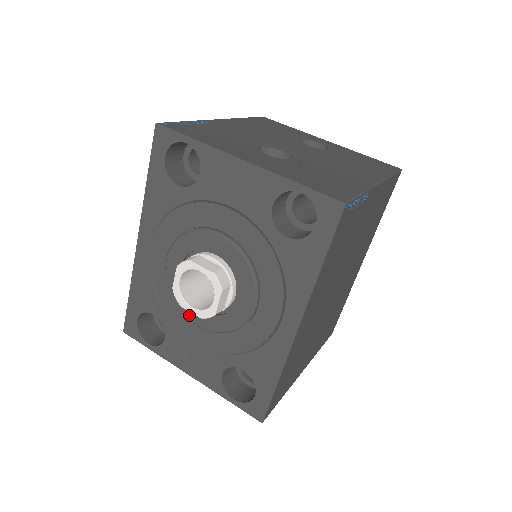
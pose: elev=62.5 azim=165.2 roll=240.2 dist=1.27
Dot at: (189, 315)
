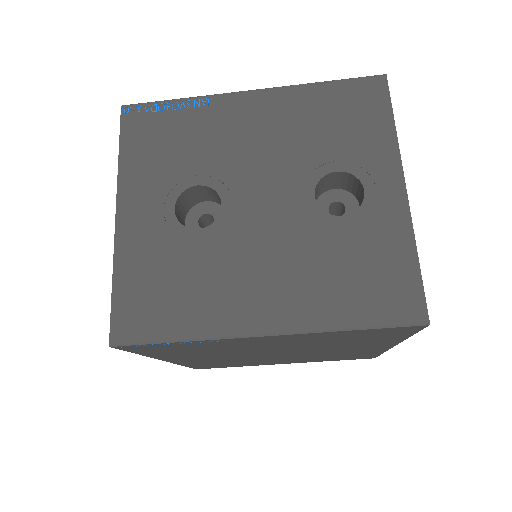
Dot at: occluded
